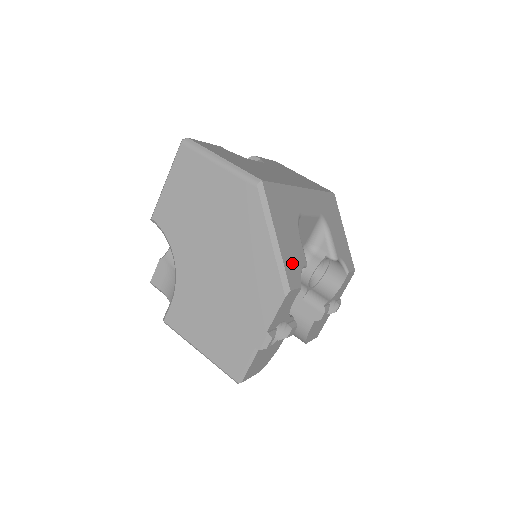
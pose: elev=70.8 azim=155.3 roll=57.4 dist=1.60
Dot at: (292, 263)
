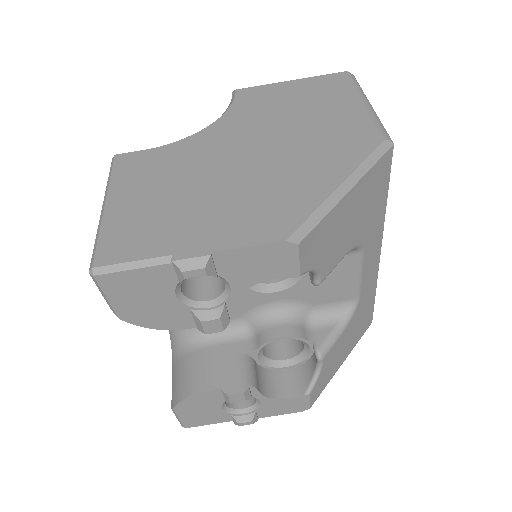
Dot at: (324, 241)
